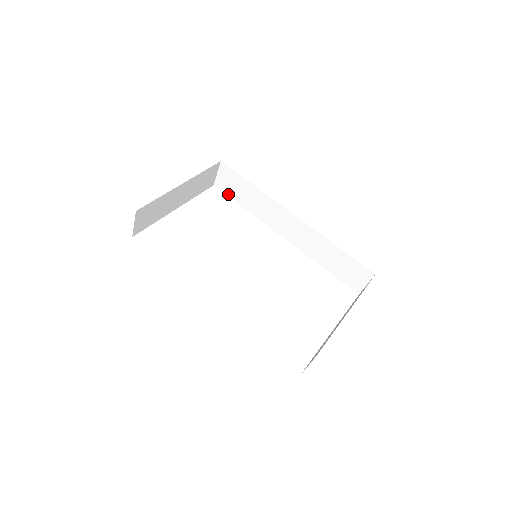
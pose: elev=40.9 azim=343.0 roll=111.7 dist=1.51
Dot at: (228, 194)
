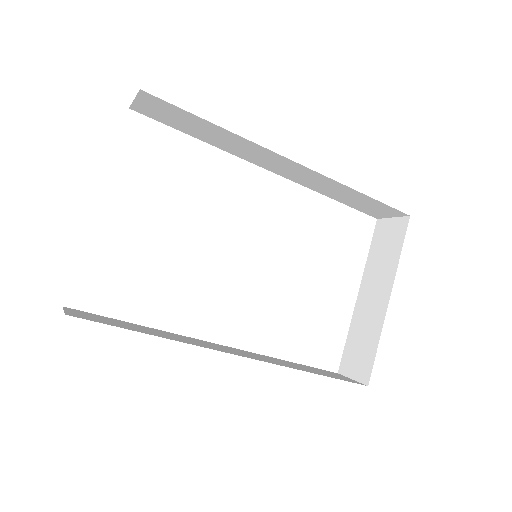
Dot at: (162, 122)
